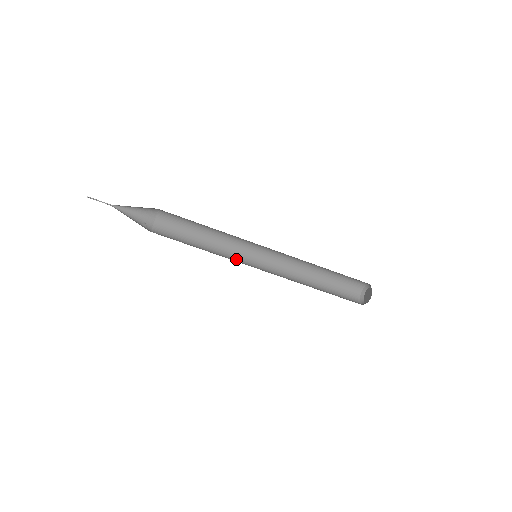
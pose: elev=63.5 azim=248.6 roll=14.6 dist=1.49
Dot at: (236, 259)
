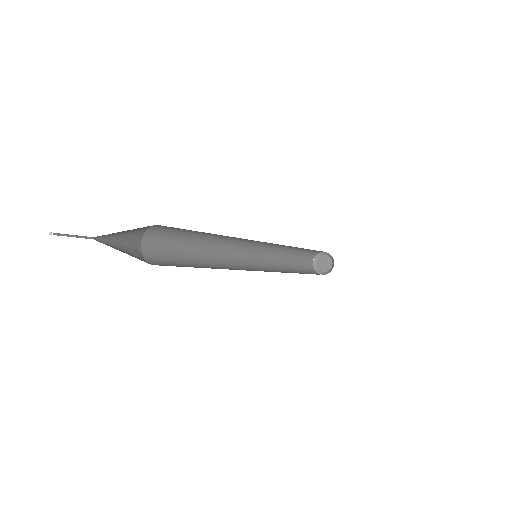
Dot at: (234, 265)
